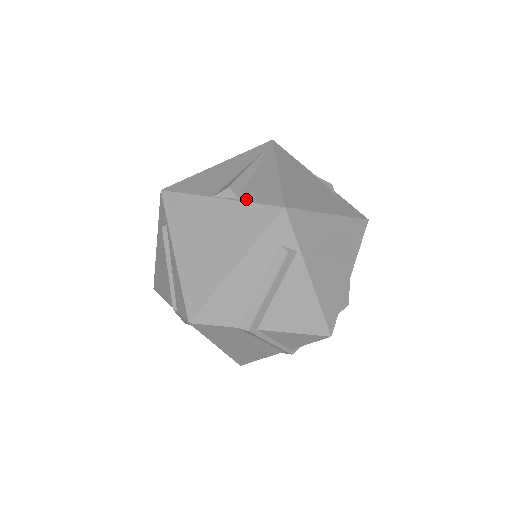
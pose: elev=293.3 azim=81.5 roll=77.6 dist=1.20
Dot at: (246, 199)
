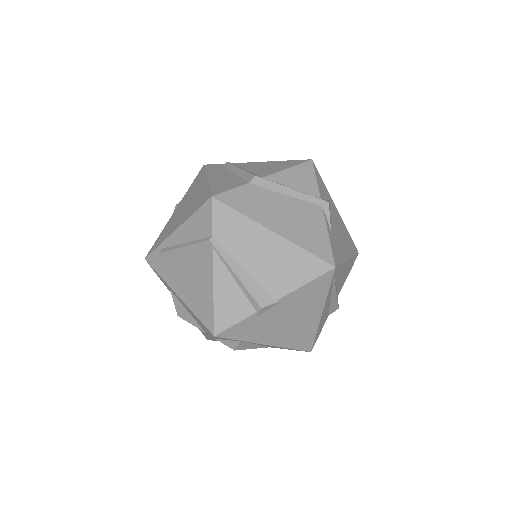
Dot at: occluded
